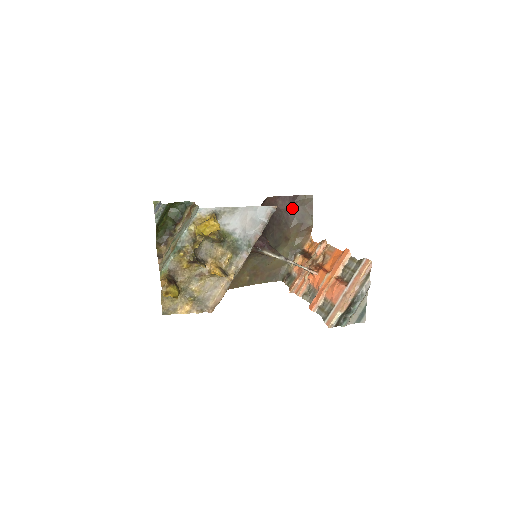
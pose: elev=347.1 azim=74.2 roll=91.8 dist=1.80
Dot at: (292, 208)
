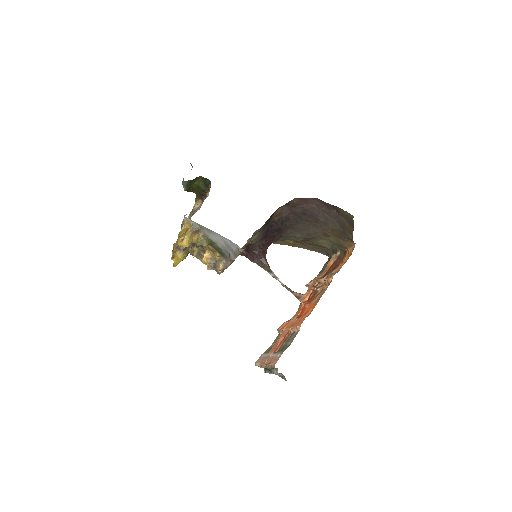
Dot at: (332, 213)
